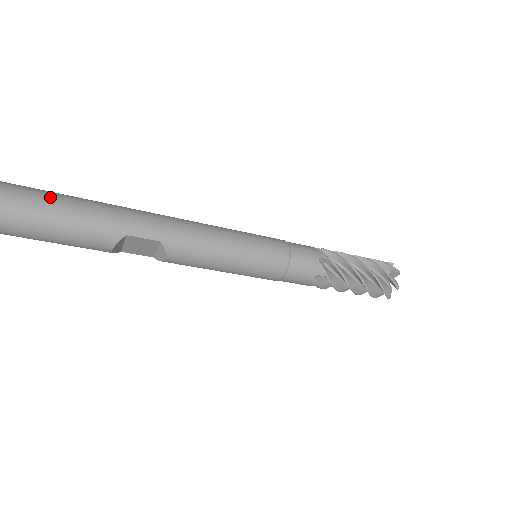
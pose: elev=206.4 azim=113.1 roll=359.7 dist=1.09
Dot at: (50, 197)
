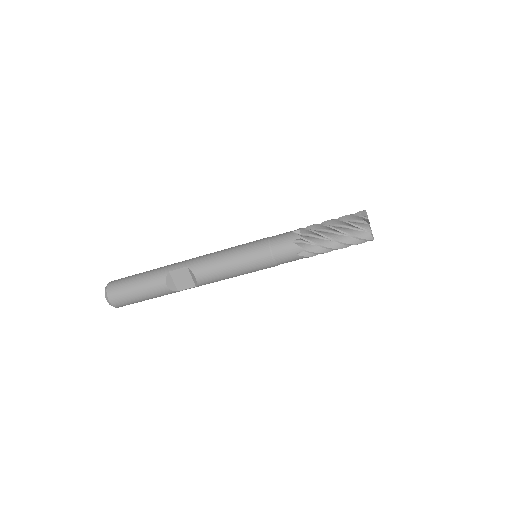
Dot at: occluded
